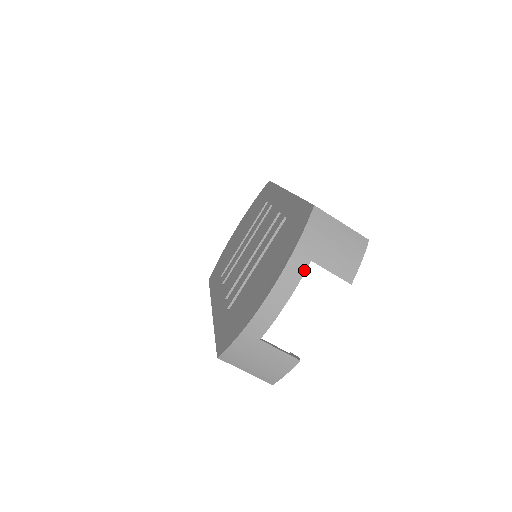
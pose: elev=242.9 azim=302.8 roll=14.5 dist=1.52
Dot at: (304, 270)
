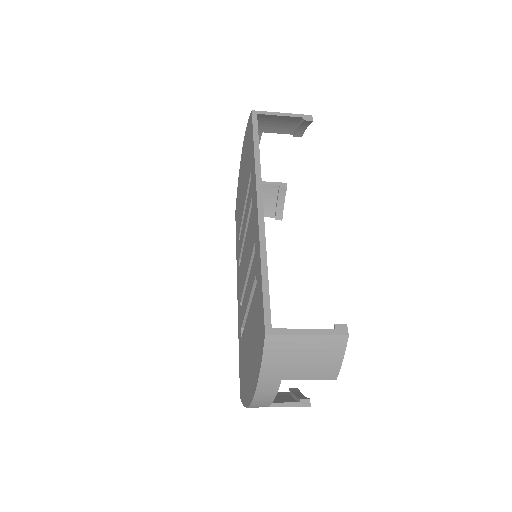
Dot at: (277, 387)
